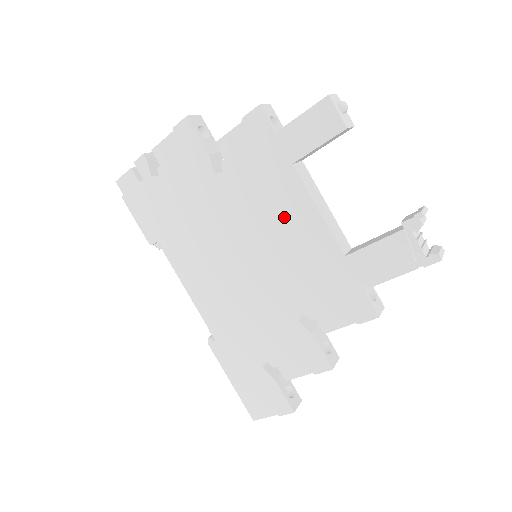
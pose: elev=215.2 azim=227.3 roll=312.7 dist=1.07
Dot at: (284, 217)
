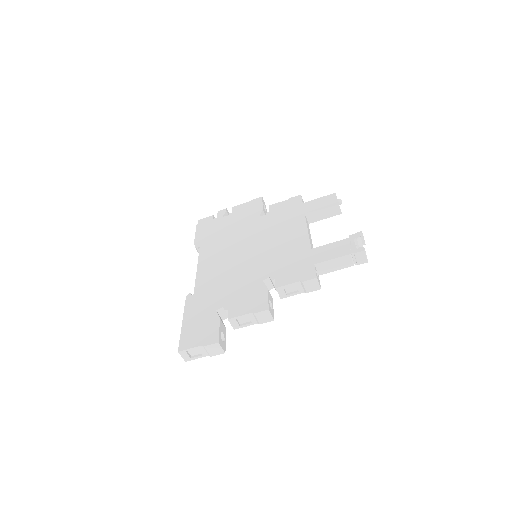
Dot at: (287, 233)
